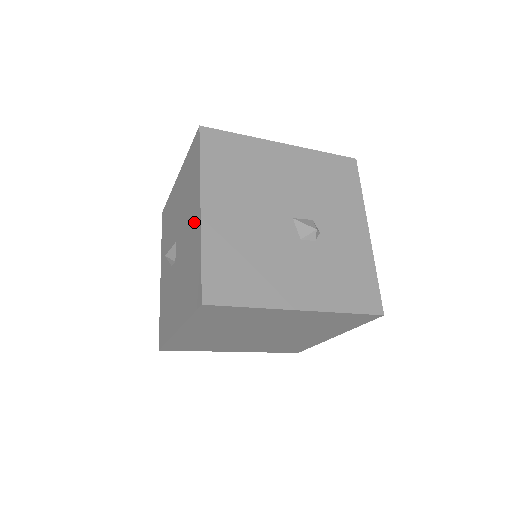
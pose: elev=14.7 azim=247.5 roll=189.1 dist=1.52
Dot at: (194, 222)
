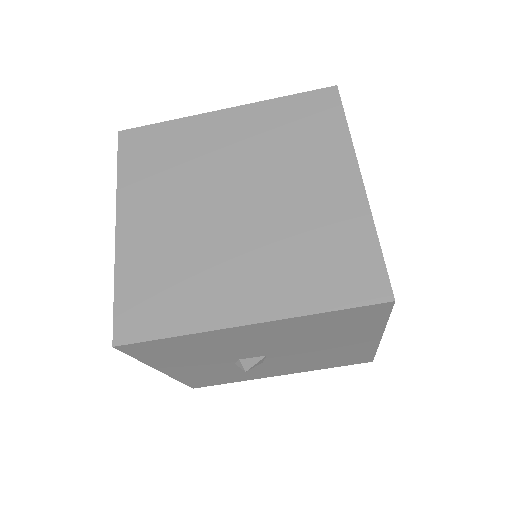
Dot at: occluded
